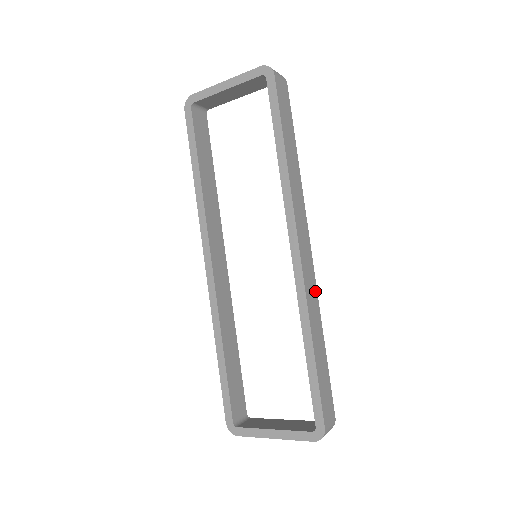
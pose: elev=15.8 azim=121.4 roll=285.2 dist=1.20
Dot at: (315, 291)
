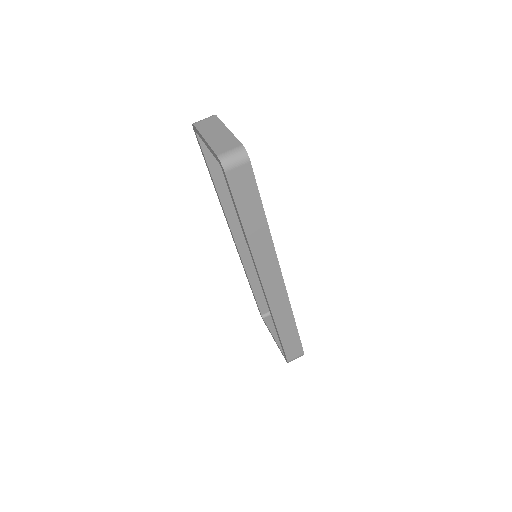
Dot at: (286, 301)
